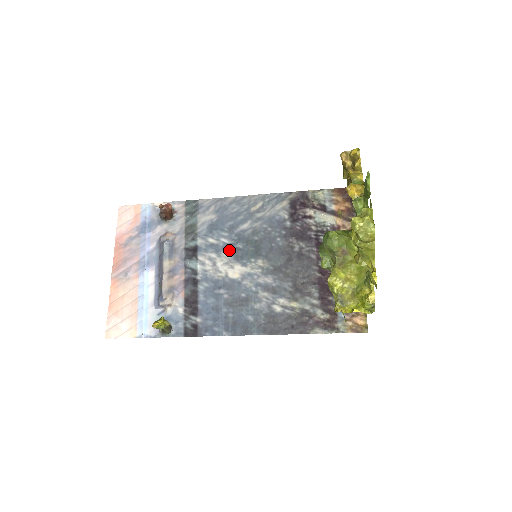
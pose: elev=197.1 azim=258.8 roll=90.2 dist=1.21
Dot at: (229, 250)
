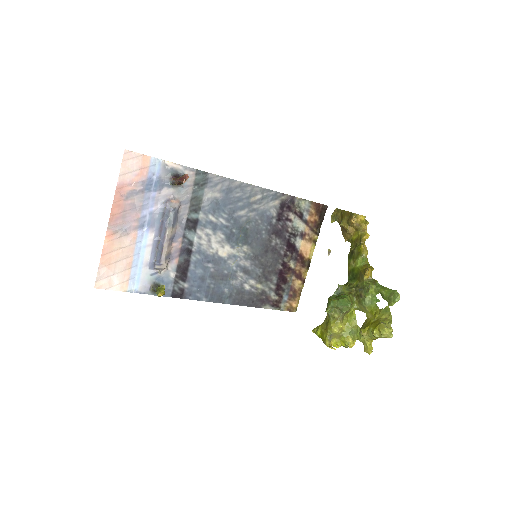
Dot at: (224, 231)
